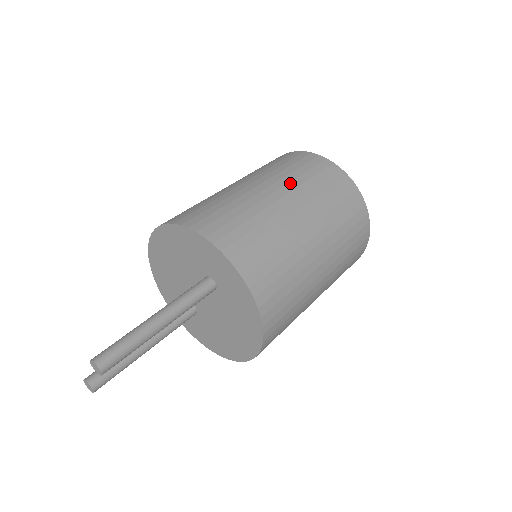
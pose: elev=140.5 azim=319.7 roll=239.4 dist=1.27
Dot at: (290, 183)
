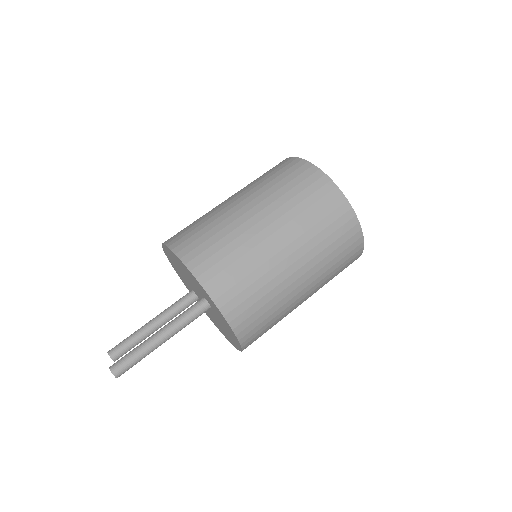
Dot at: (291, 221)
